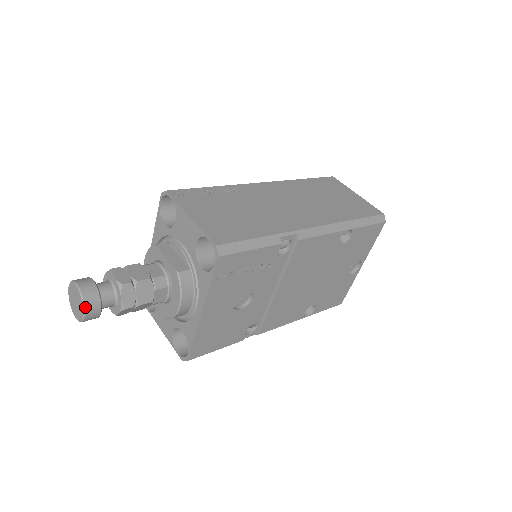
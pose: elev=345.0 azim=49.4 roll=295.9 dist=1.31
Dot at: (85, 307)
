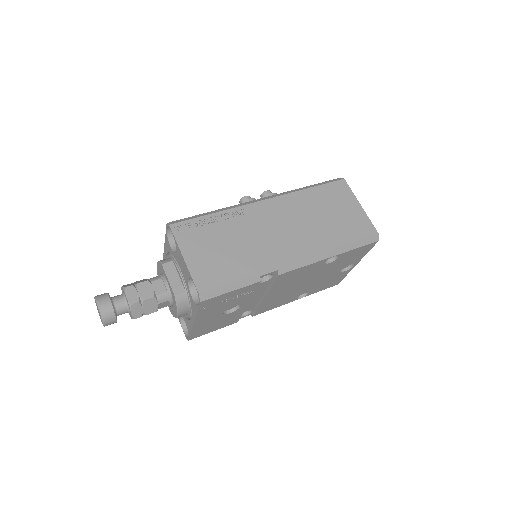
Dot at: (104, 321)
